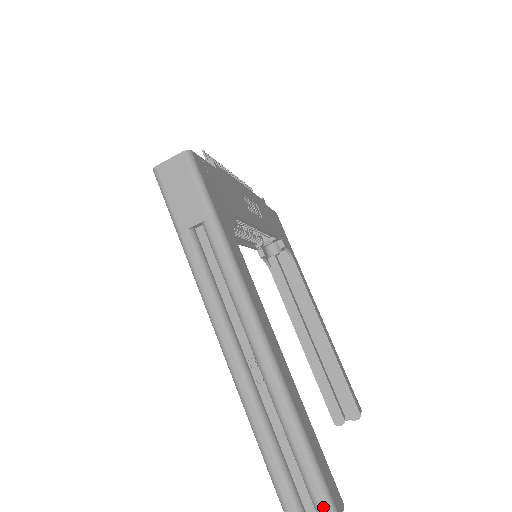
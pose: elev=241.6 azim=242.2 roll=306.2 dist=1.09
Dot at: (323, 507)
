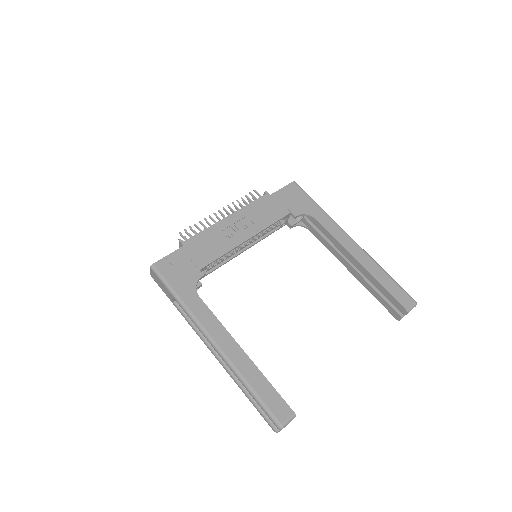
Dot at: (271, 420)
